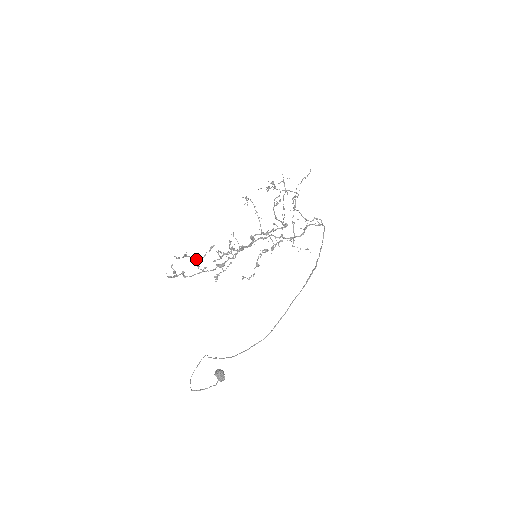
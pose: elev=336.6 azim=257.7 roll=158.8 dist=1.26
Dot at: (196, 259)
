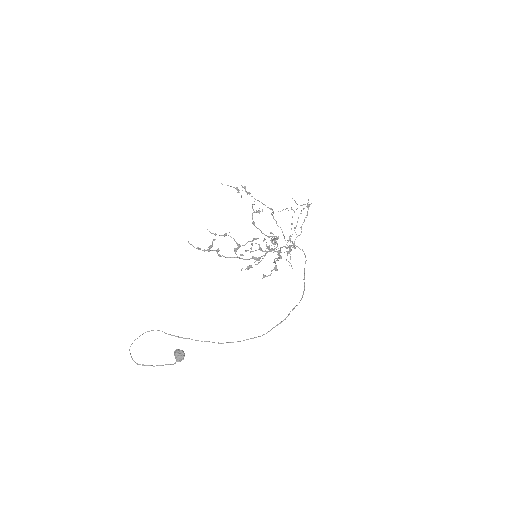
Dot at: (239, 244)
